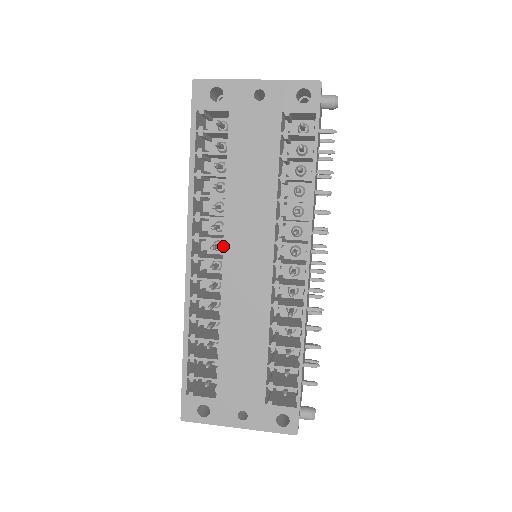
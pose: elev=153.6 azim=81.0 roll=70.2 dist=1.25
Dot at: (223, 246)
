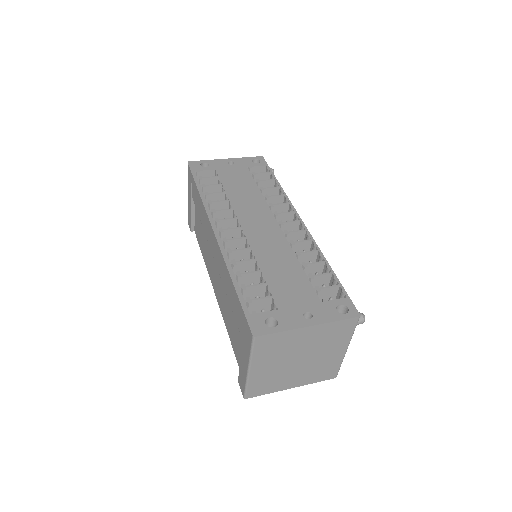
Dot at: (238, 221)
